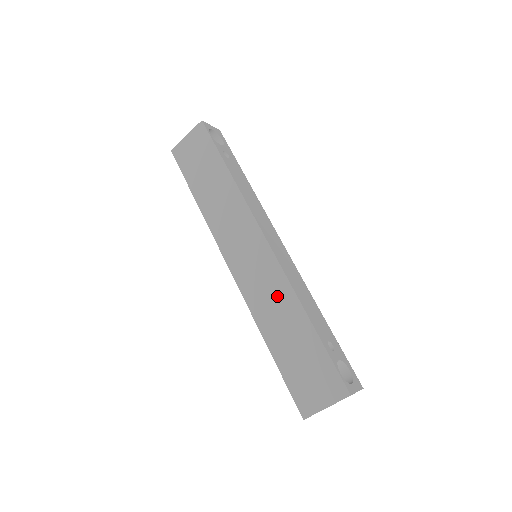
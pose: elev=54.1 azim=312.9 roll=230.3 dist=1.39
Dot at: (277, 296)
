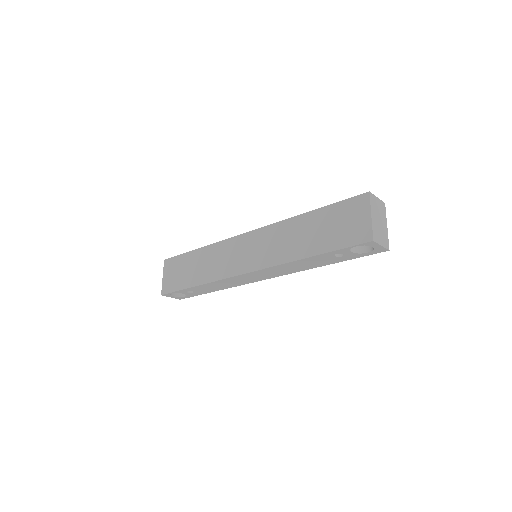
Dot at: (282, 235)
